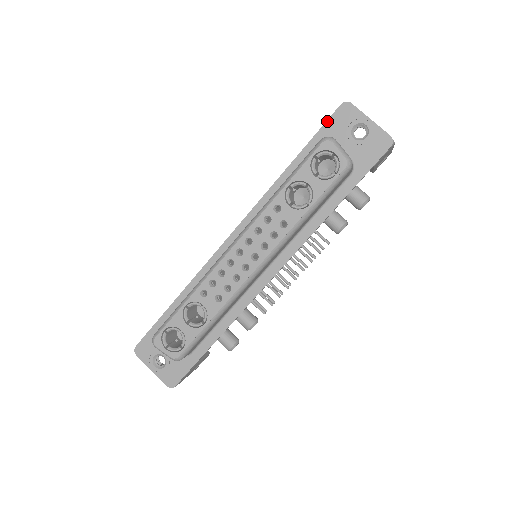
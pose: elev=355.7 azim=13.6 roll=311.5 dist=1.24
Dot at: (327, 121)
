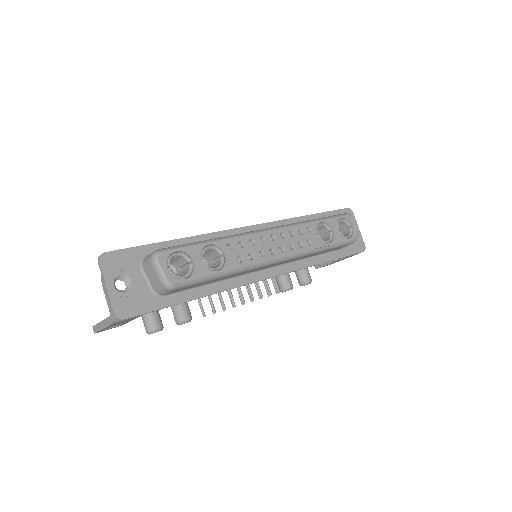
Dot at: (338, 210)
